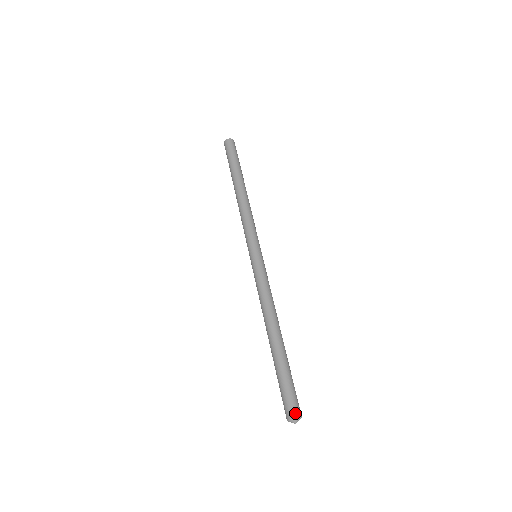
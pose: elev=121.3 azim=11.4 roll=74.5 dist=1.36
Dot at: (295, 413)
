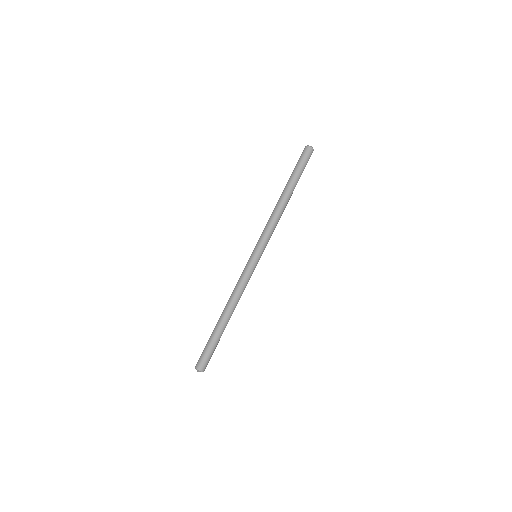
Dot at: (199, 367)
